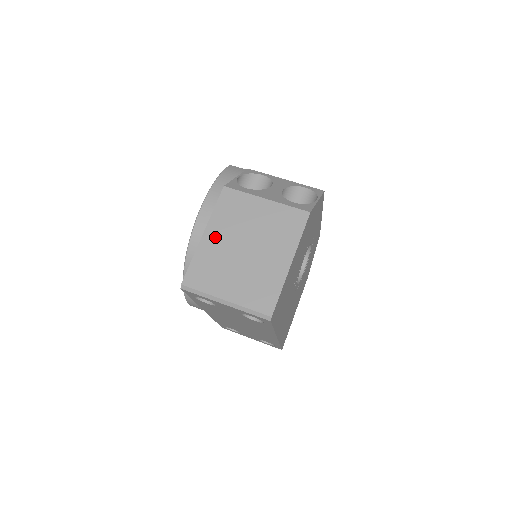
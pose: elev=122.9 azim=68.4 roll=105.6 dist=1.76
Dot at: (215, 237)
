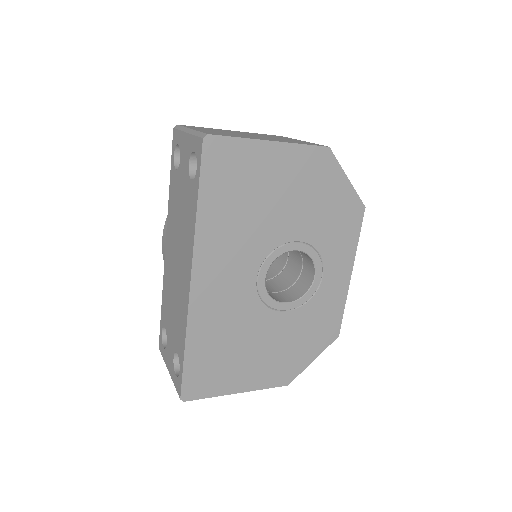
Dot at: occluded
